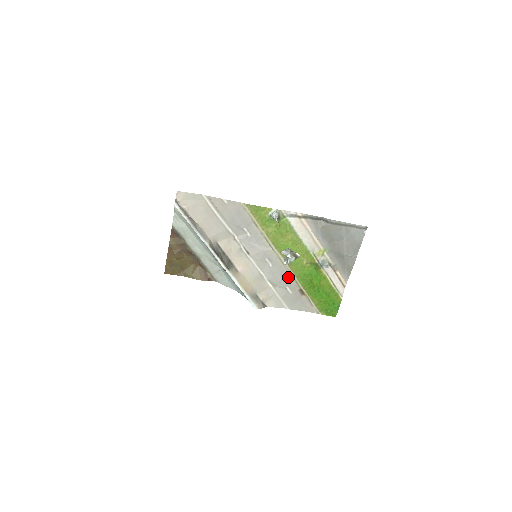
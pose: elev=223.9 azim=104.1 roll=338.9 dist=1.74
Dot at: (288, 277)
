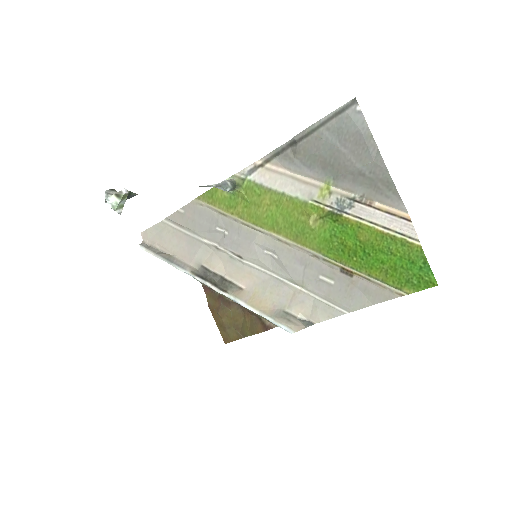
Dot at: (310, 260)
